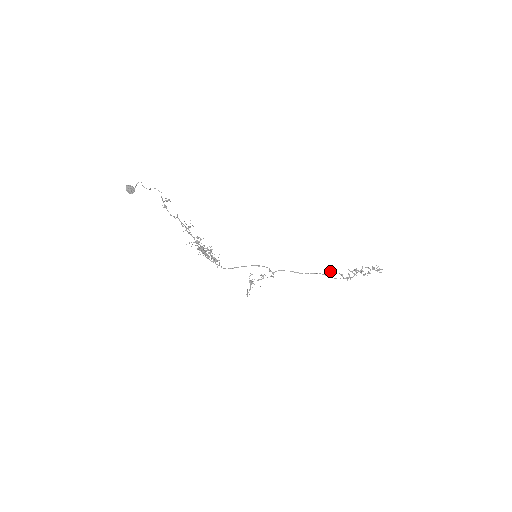
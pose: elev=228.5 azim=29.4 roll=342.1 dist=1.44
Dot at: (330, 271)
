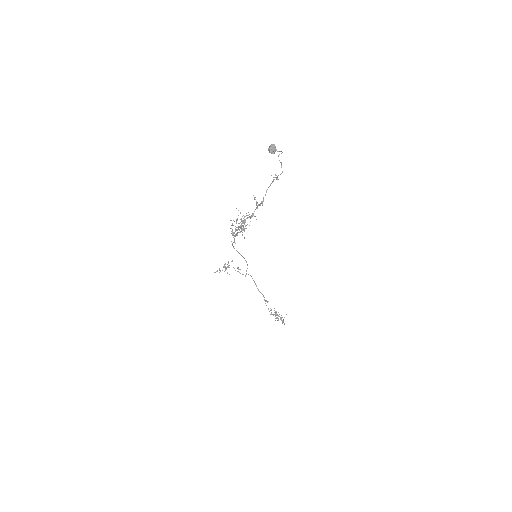
Dot at: (268, 301)
